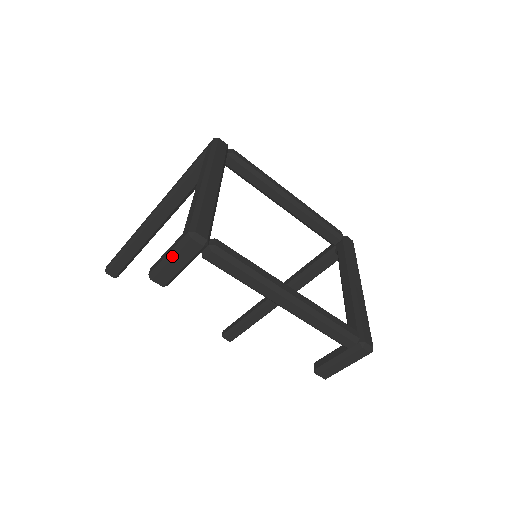
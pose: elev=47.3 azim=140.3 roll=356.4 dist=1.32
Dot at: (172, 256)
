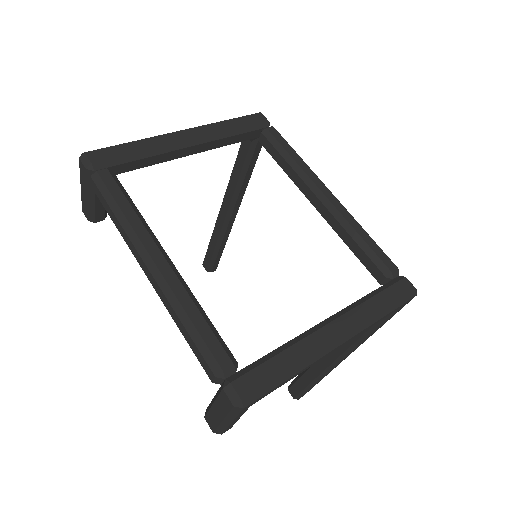
Dot at: (81, 181)
